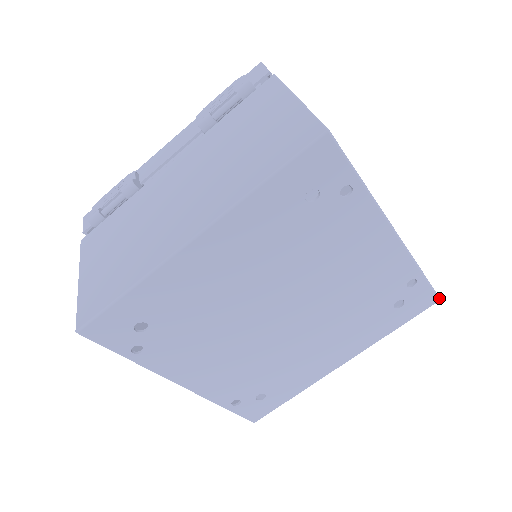
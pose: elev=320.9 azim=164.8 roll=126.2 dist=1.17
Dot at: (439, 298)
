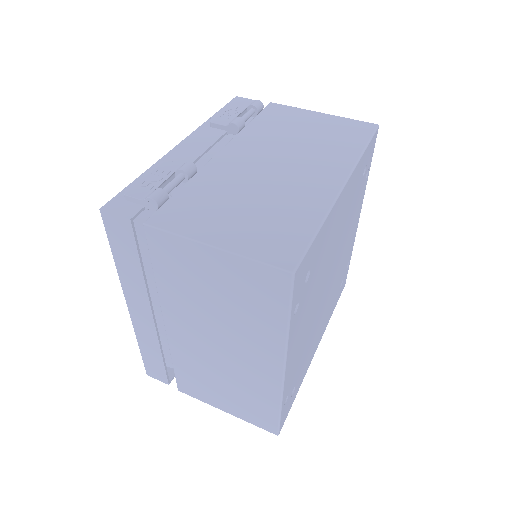
Dot at: (345, 283)
